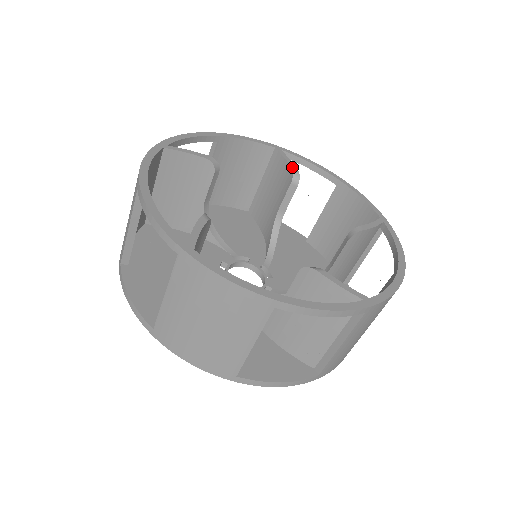
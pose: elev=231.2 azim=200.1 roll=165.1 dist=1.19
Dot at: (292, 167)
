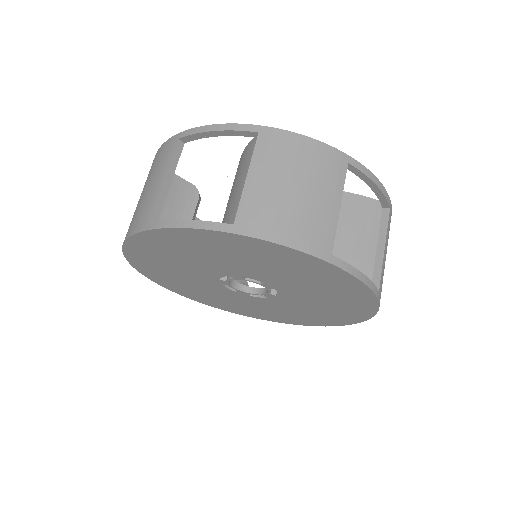
Dot at: occluded
